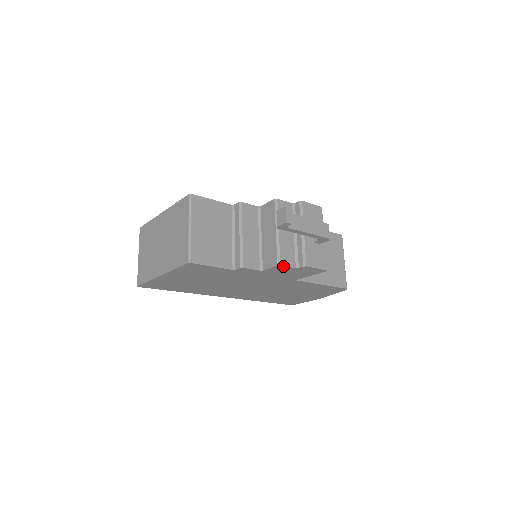
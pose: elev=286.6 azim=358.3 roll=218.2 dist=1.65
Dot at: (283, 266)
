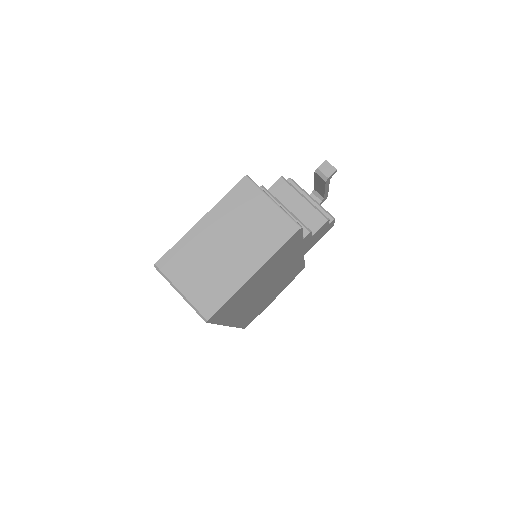
Dot at: (328, 222)
